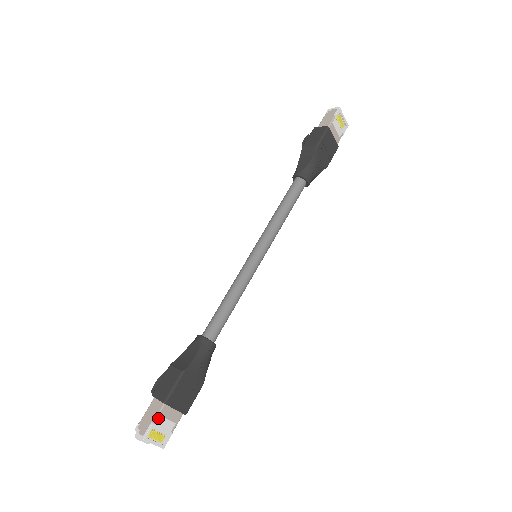
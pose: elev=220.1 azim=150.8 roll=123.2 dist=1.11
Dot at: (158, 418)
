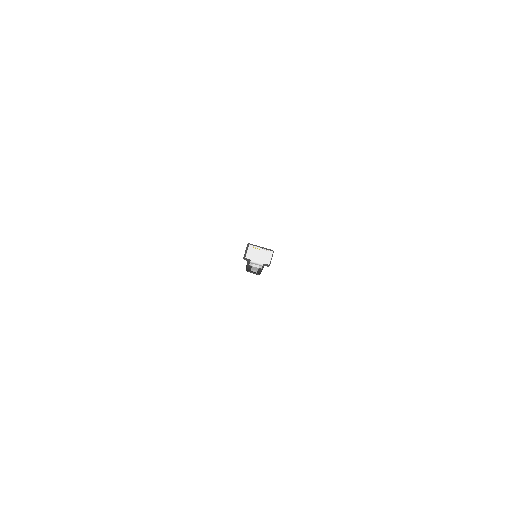
Dot at: occluded
